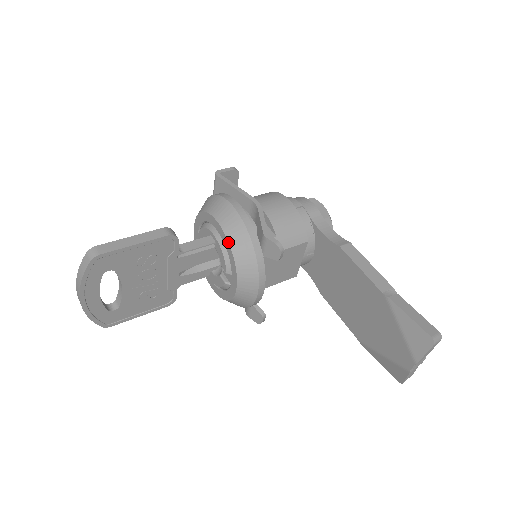
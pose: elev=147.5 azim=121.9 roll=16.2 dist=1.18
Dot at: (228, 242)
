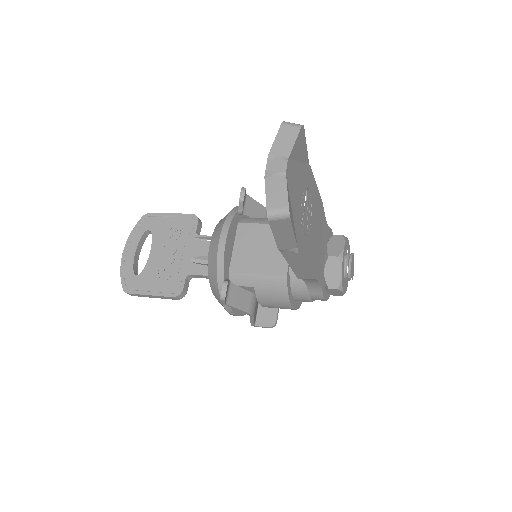
Dot at: occluded
